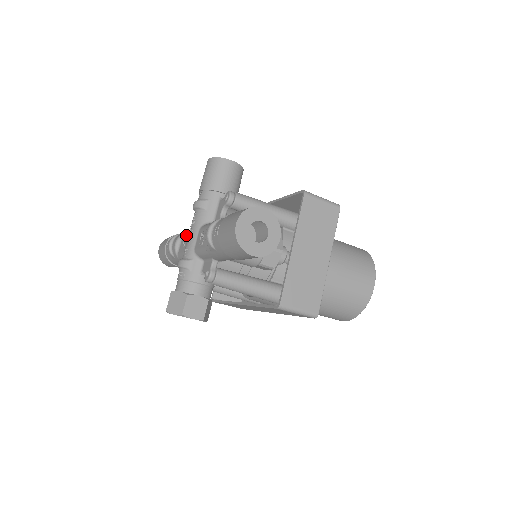
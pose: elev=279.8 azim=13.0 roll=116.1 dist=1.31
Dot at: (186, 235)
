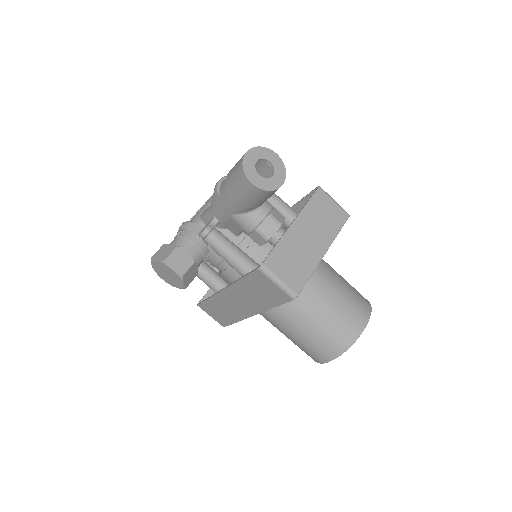
Dot at: occluded
